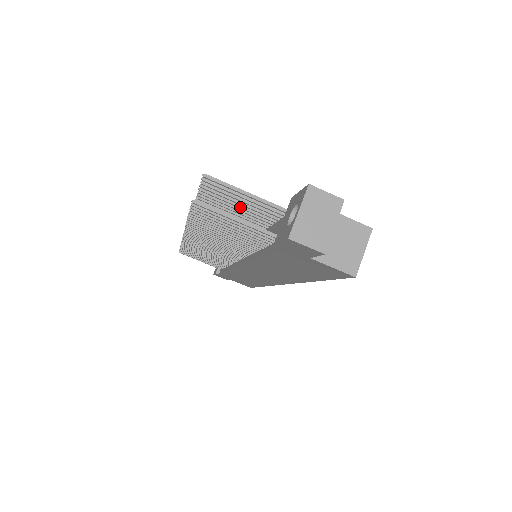
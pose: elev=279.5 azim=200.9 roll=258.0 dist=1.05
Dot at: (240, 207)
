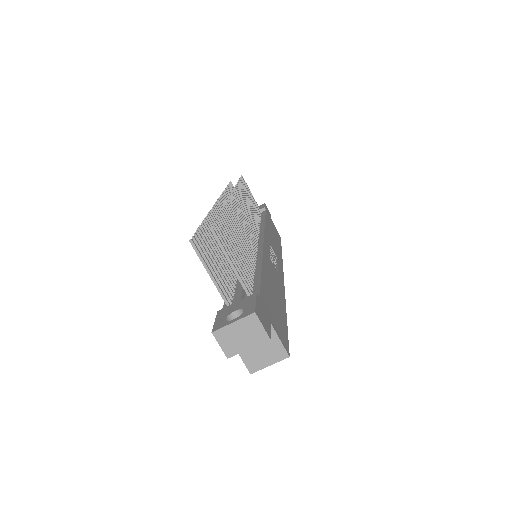
Dot at: occluded
